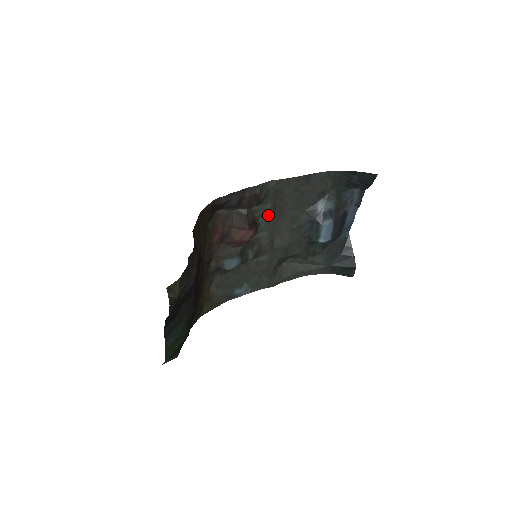
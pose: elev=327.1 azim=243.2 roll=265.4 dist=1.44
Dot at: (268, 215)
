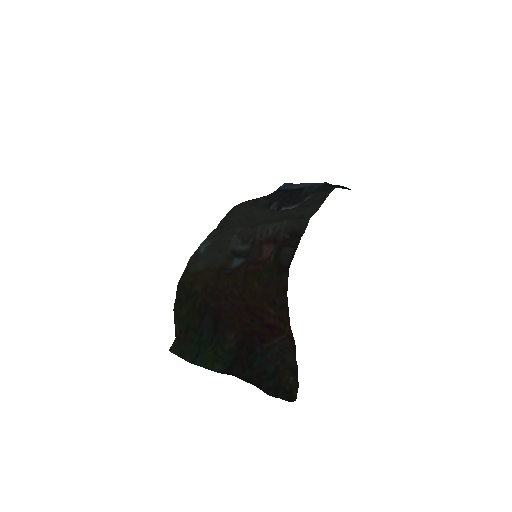
Dot at: (277, 222)
